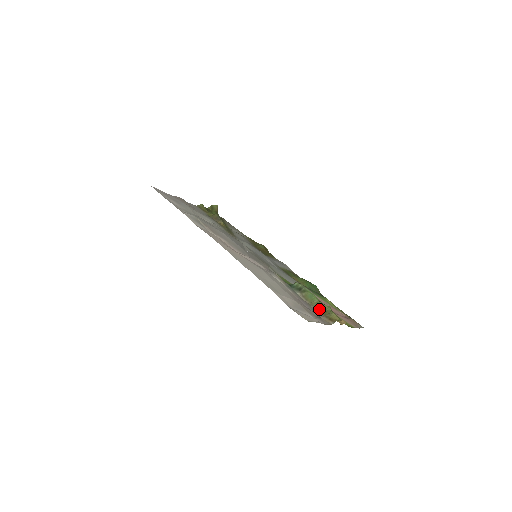
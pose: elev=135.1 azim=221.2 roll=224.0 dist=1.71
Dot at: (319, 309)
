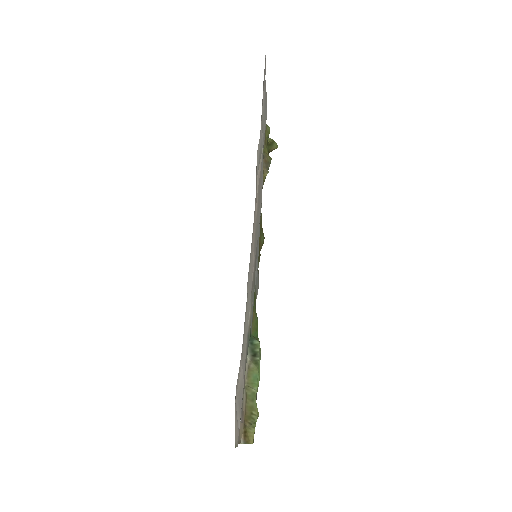
Dot at: (248, 405)
